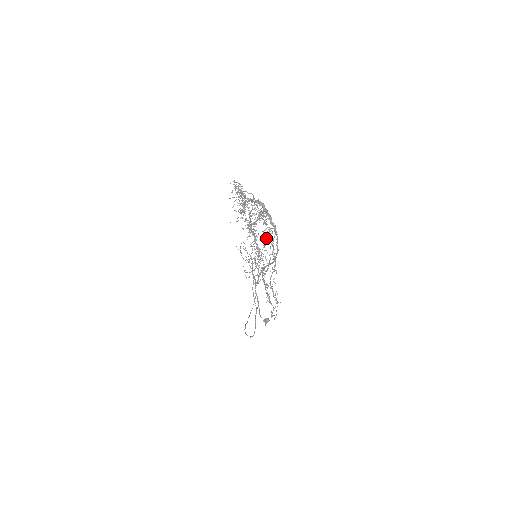
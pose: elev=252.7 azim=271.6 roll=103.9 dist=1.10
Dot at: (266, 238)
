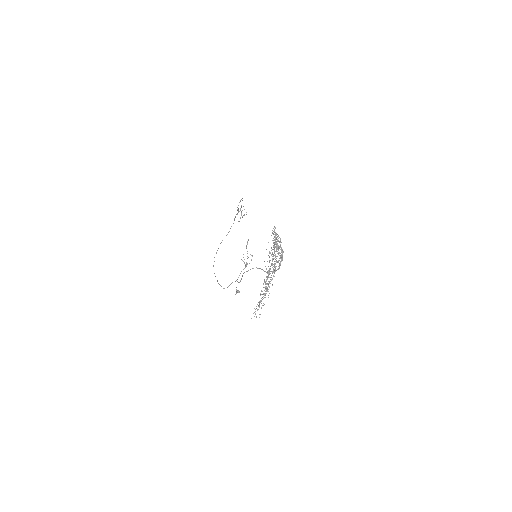
Dot at: occluded
